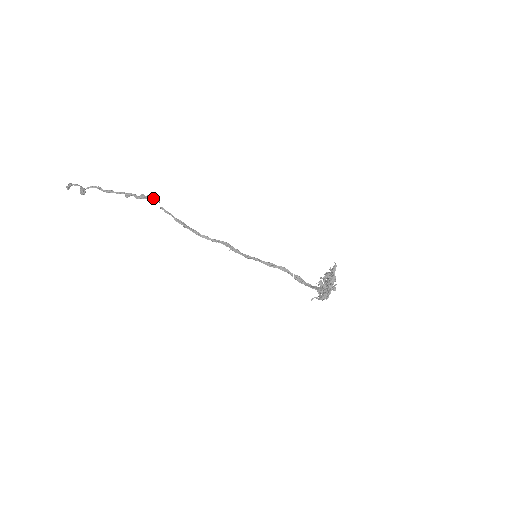
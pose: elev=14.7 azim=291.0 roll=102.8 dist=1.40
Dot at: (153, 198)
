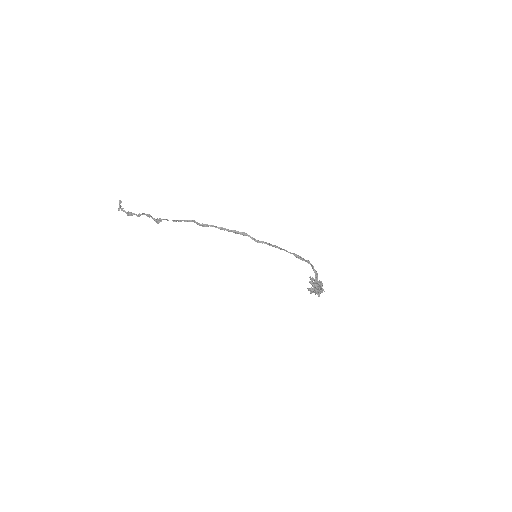
Dot at: (162, 219)
